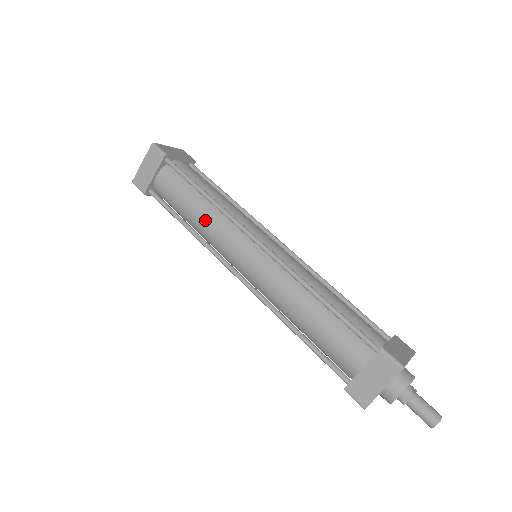
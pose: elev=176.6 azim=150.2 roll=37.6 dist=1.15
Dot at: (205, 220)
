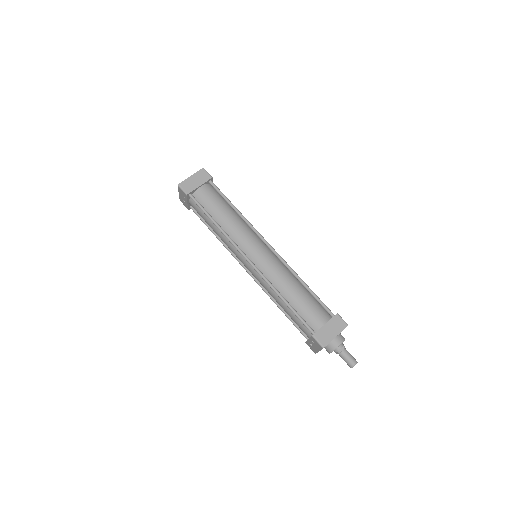
Dot at: (233, 223)
